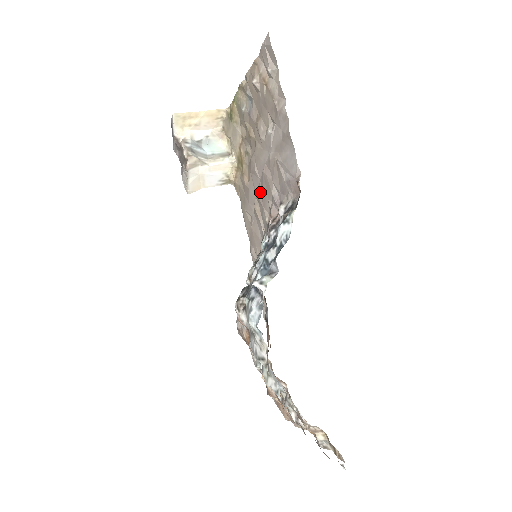
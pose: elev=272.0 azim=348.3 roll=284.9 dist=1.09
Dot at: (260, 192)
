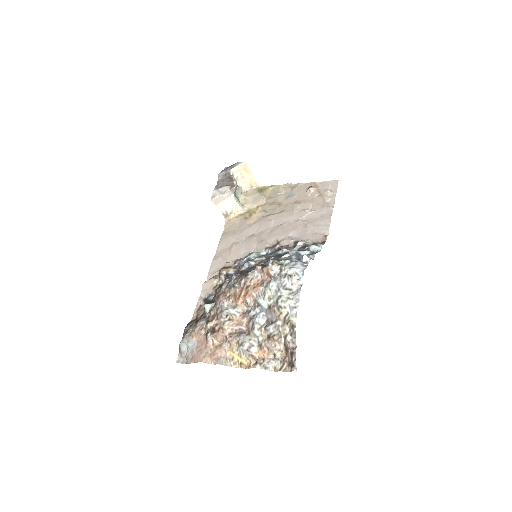
Dot at: (268, 232)
